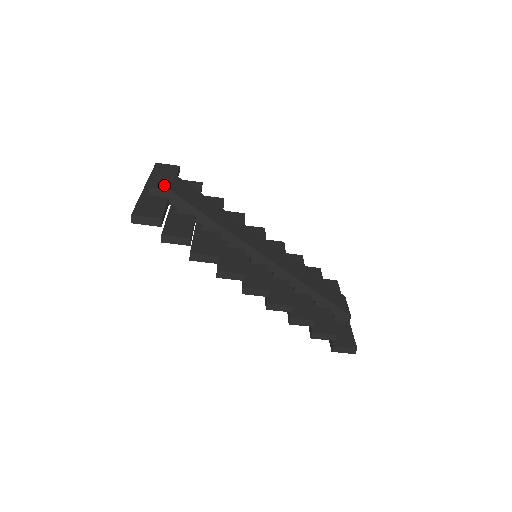
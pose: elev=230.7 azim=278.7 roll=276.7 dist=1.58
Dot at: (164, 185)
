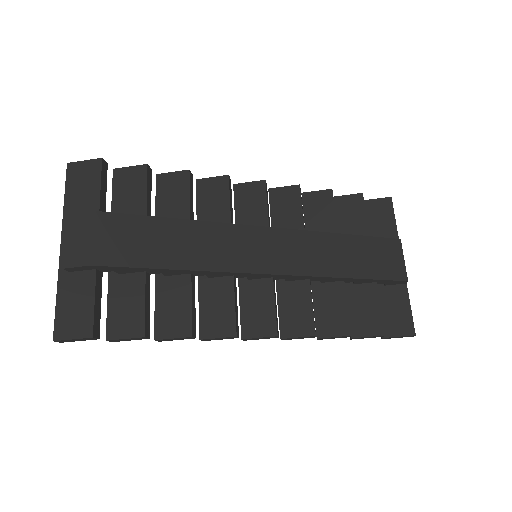
Dot at: (81, 254)
